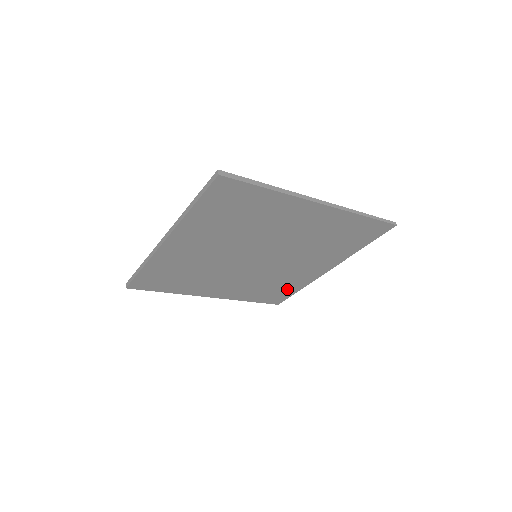
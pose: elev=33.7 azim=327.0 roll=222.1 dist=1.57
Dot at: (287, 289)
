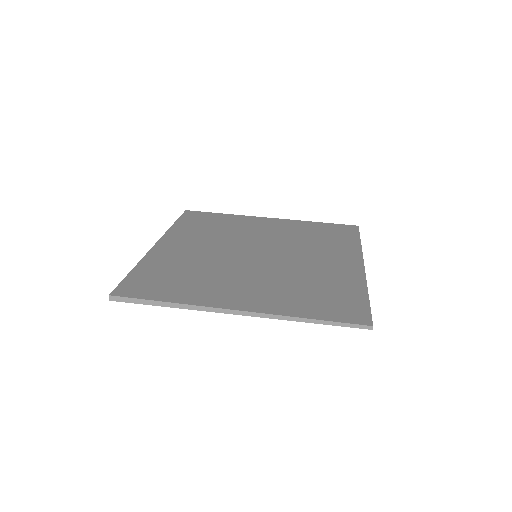
Dot at: occluded
